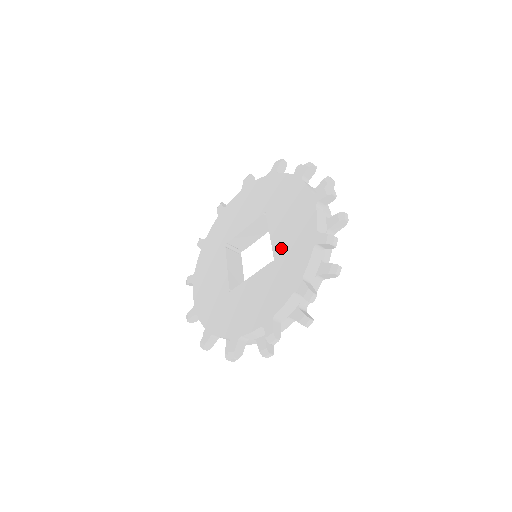
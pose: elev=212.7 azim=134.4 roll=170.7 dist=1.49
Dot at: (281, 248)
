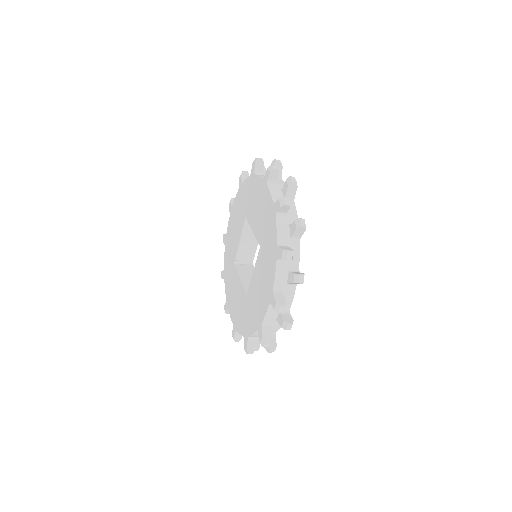
Dot at: (260, 235)
